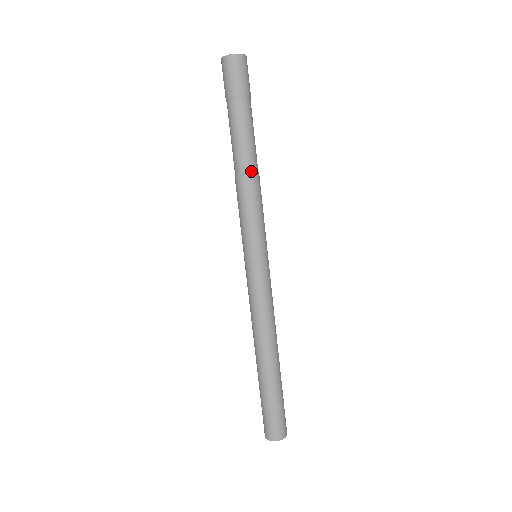
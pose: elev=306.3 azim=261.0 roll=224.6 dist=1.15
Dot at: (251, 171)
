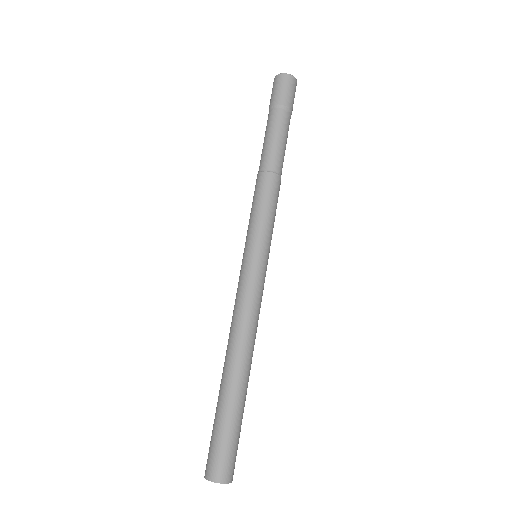
Dot at: (266, 169)
